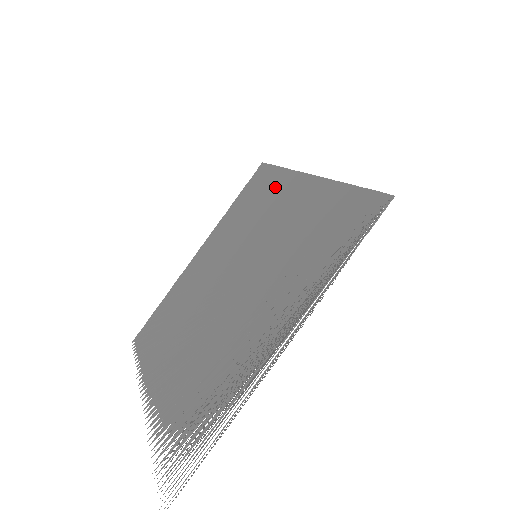
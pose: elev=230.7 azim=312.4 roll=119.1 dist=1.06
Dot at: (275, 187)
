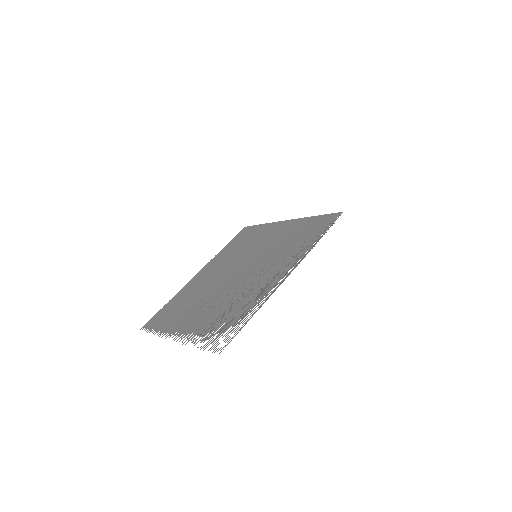
Dot at: (261, 231)
